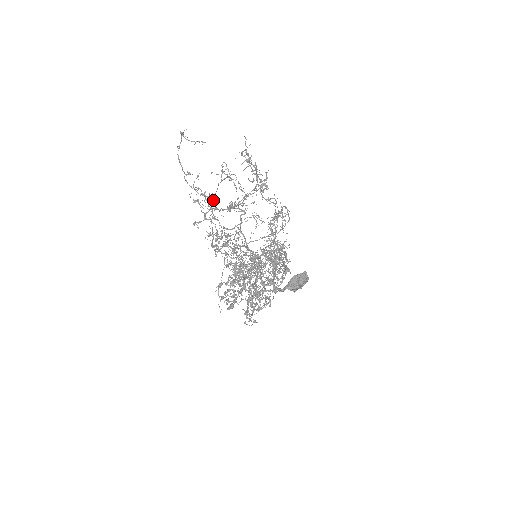
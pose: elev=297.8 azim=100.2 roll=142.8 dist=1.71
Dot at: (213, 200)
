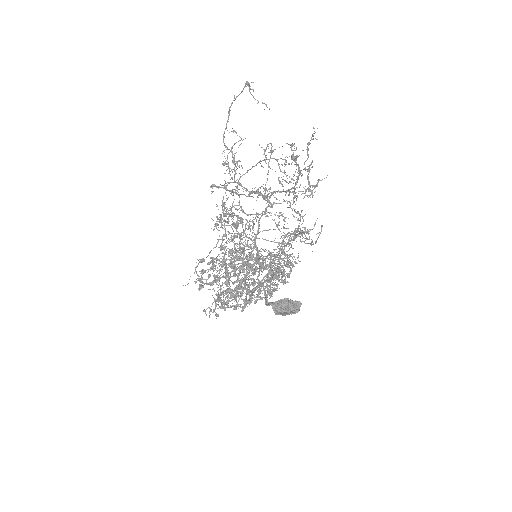
Dot at: occluded
